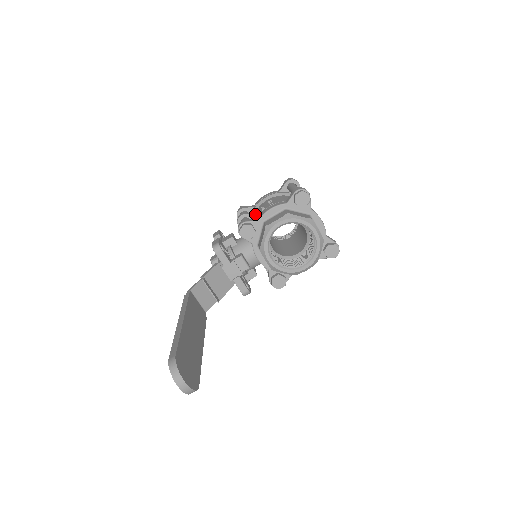
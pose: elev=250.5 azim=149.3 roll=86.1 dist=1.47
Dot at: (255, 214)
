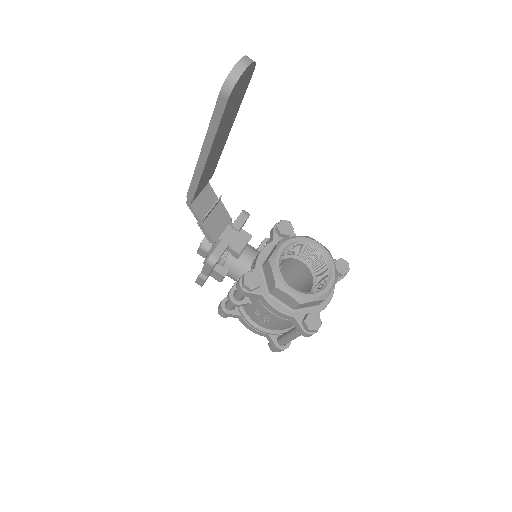
Dot at: occluded
